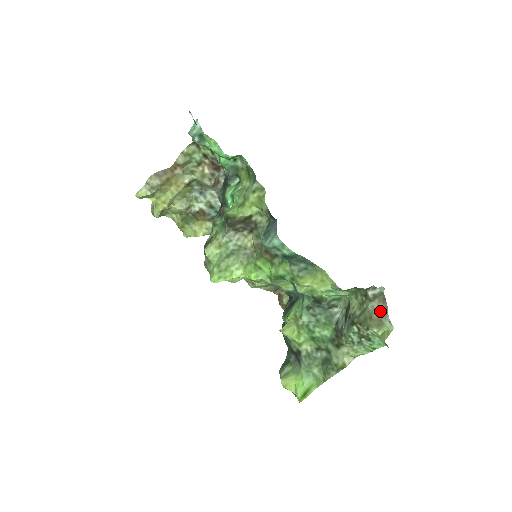
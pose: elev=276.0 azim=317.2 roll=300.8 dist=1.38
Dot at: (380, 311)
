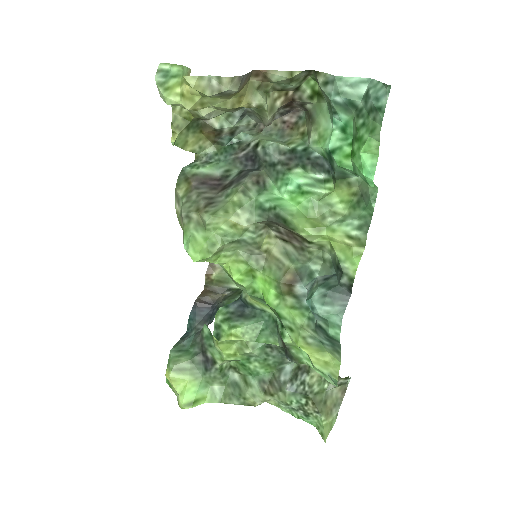
Dot at: (336, 400)
